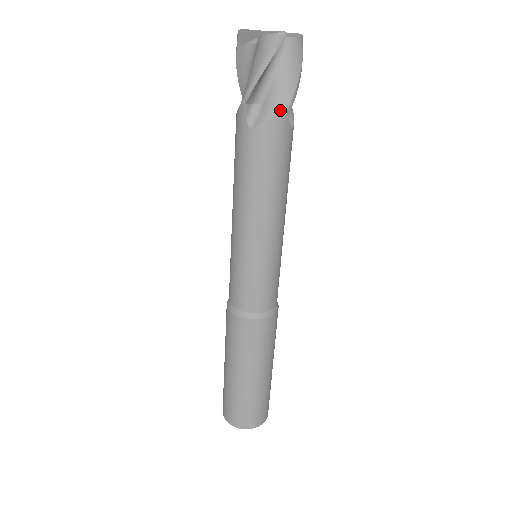
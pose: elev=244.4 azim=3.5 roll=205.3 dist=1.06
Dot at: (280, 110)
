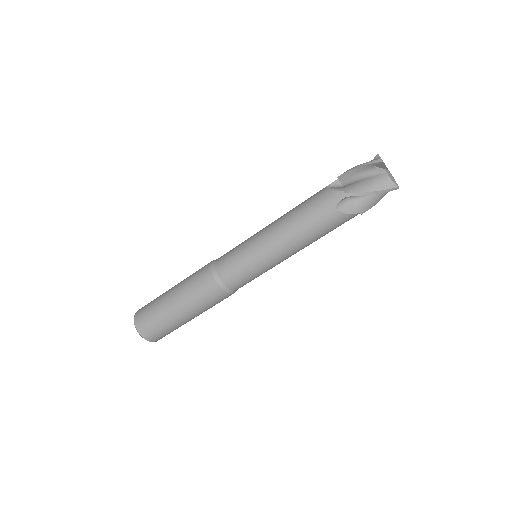
Dot at: (357, 213)
